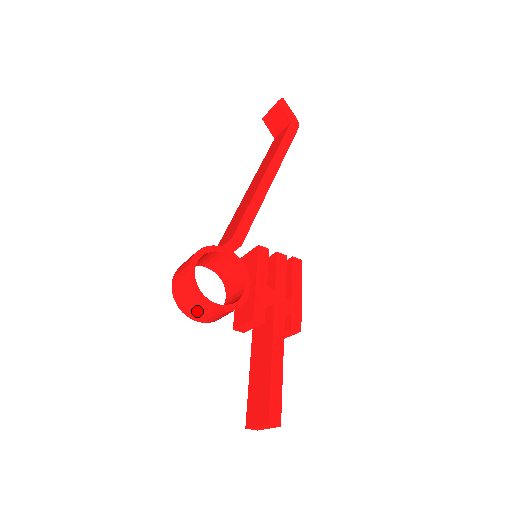
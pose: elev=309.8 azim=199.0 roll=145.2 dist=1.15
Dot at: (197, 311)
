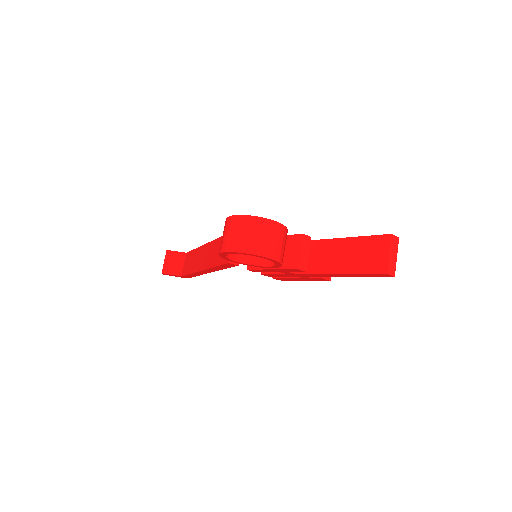
Dot at: (266, 237)
